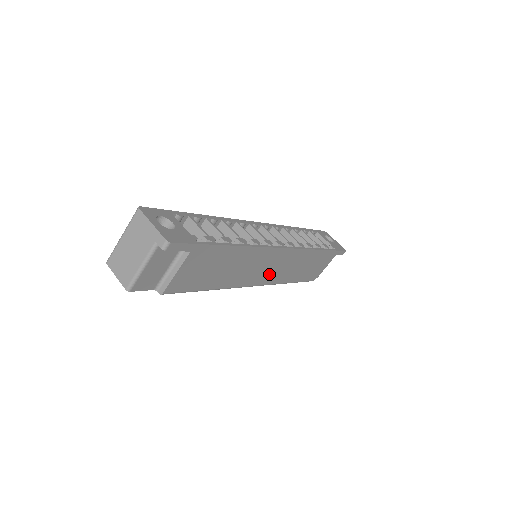
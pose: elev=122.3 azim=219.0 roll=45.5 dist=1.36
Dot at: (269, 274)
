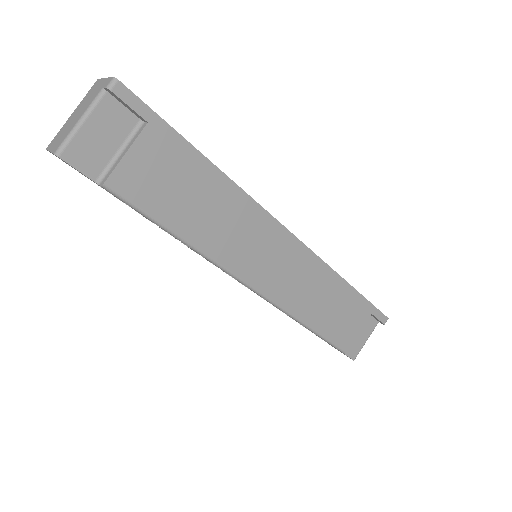
Dot at: (272, 276)
